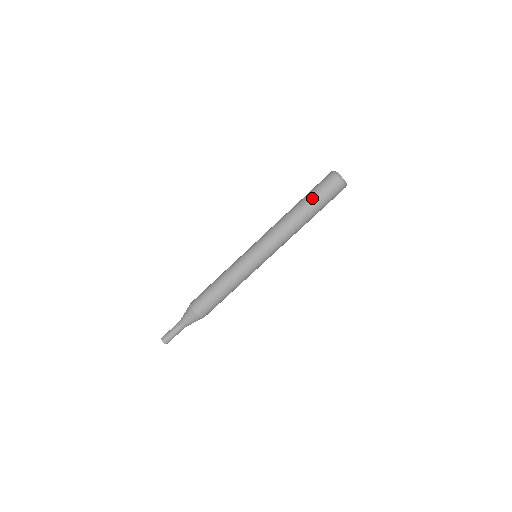
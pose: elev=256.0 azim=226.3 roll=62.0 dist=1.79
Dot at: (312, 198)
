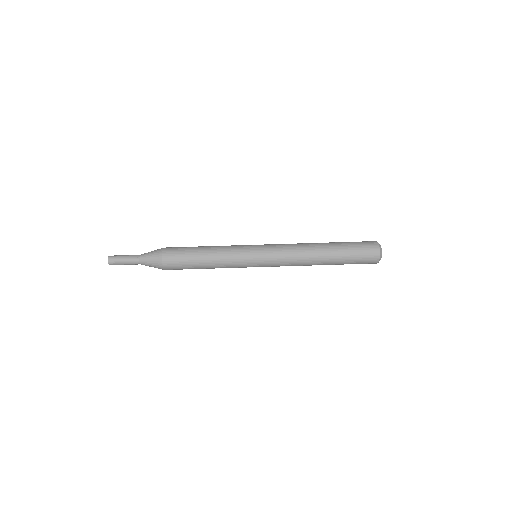
Dot at: (345, 249)
